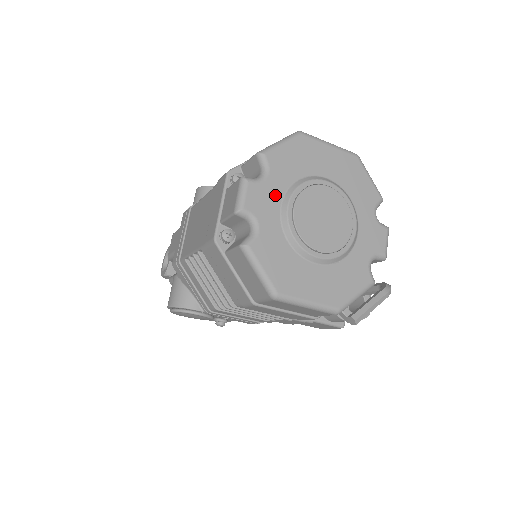
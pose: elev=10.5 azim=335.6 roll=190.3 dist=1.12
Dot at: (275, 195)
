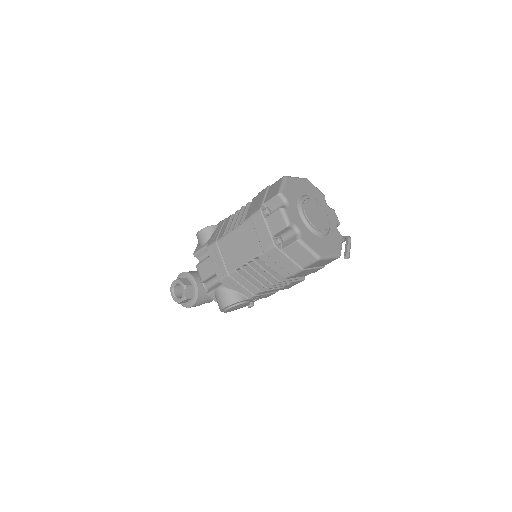
Dot at: (295, 211)
